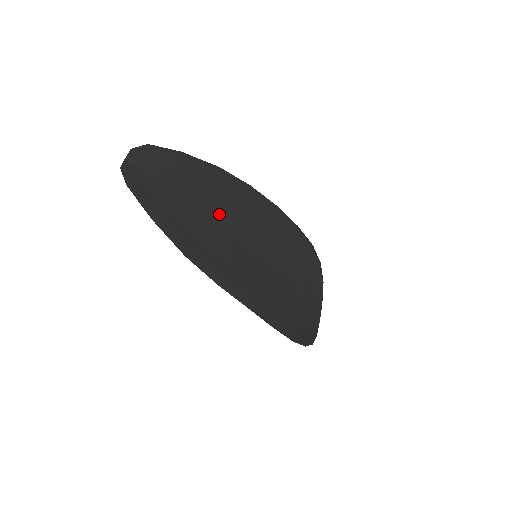
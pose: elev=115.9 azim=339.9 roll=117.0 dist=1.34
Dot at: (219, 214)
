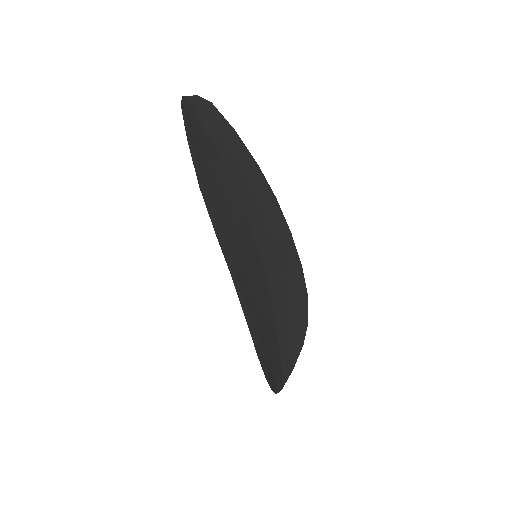
Dot at: (242, 194)
